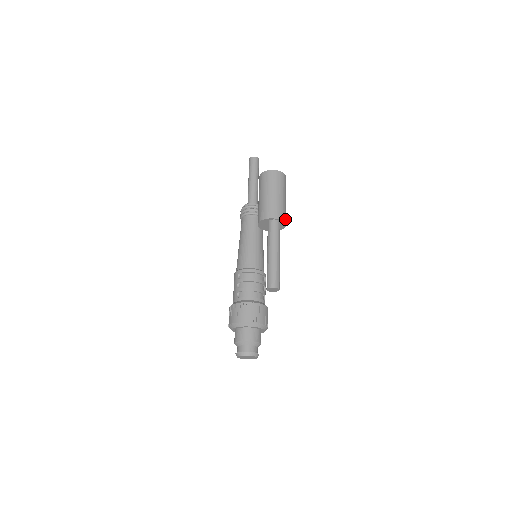
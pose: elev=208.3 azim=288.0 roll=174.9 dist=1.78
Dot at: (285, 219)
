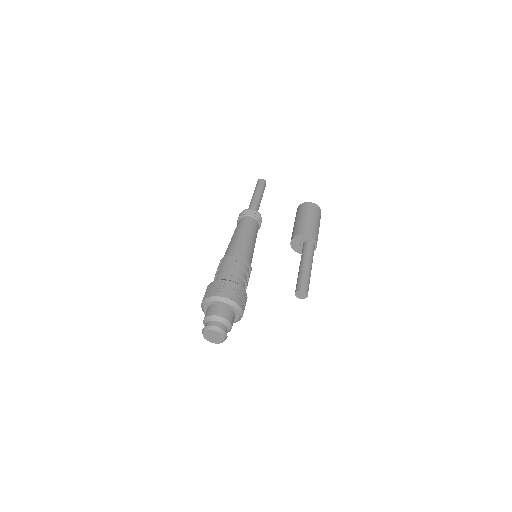
Dot at: occluded
